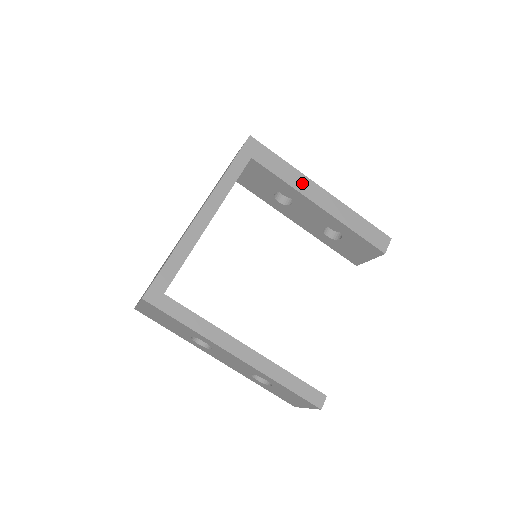
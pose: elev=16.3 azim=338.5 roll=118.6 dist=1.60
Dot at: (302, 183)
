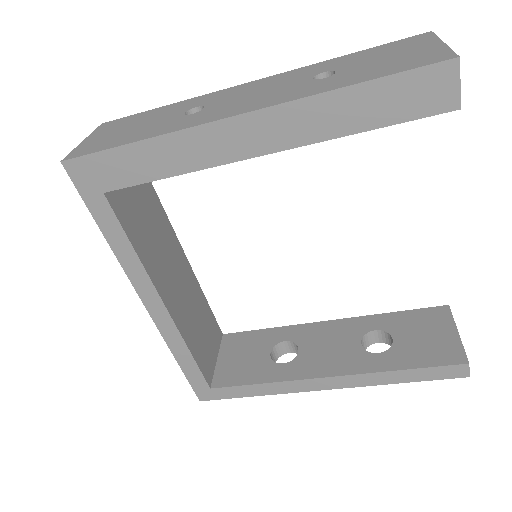
Dot at: (197, 148)
